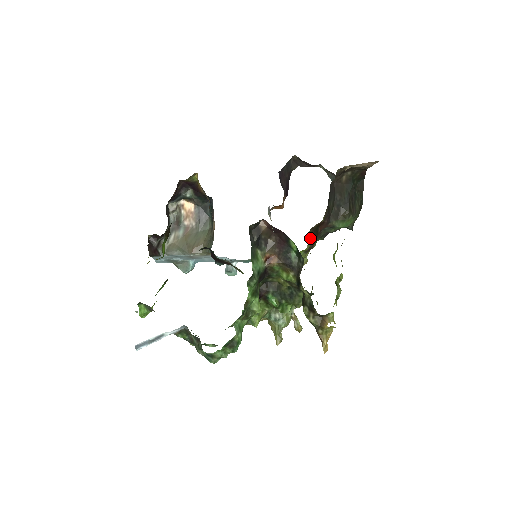
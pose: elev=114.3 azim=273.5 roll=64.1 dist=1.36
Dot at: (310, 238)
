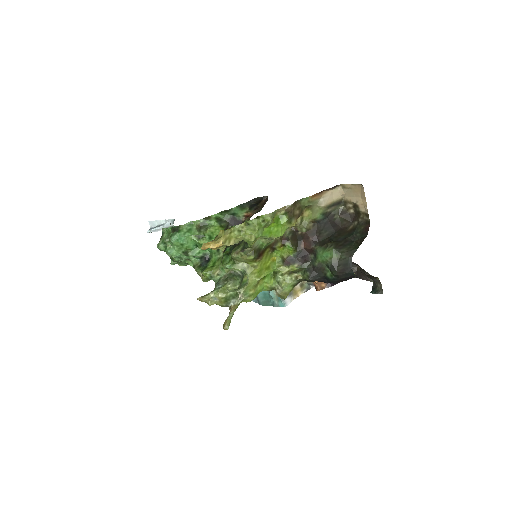
Dot at: (287, 234)
